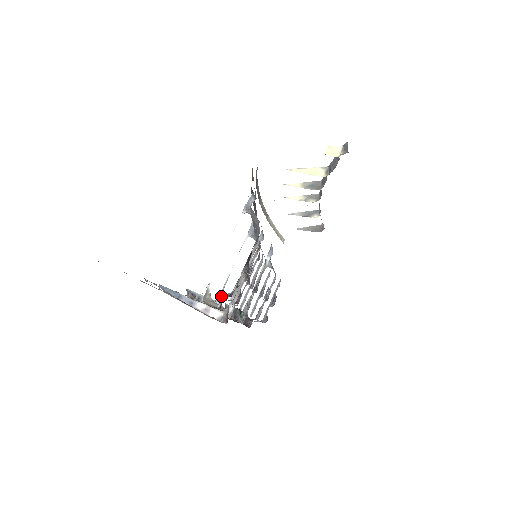
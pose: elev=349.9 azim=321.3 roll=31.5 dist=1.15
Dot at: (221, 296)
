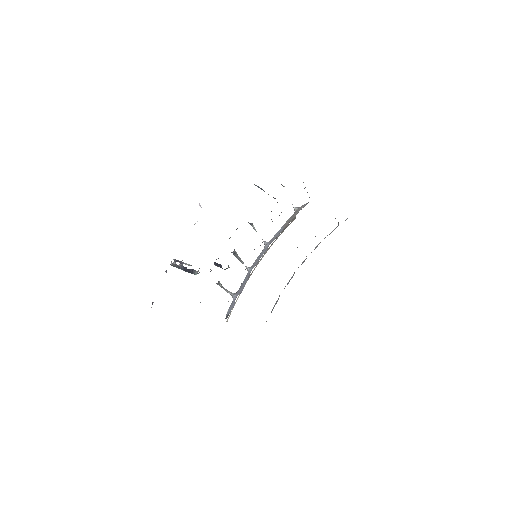
Dot at: occluded
